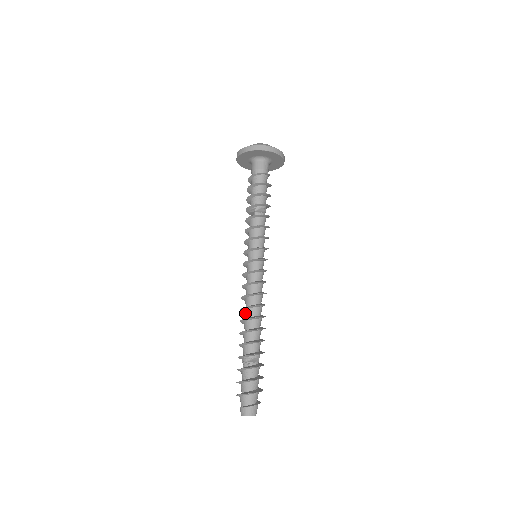
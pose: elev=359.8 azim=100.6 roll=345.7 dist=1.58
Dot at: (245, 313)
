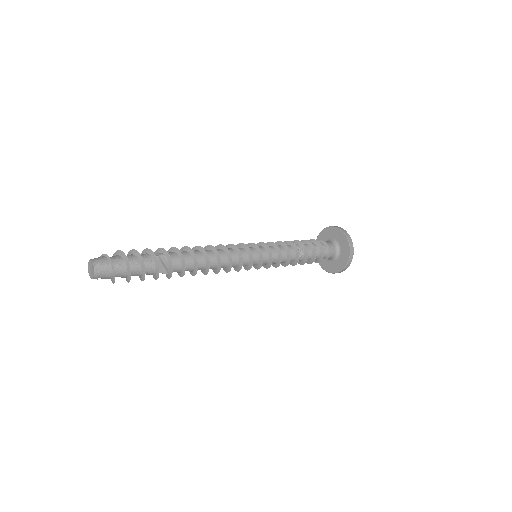
Dot at: occluded
